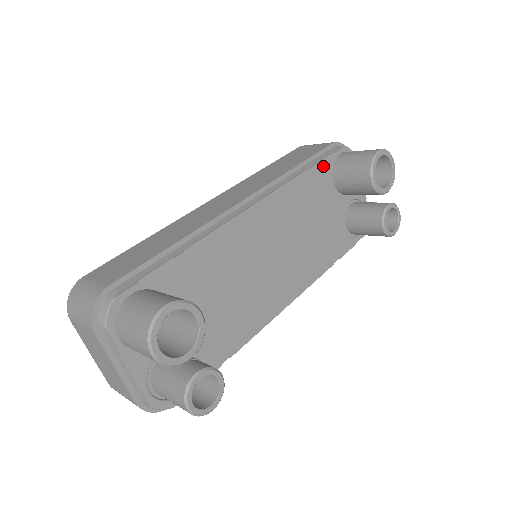
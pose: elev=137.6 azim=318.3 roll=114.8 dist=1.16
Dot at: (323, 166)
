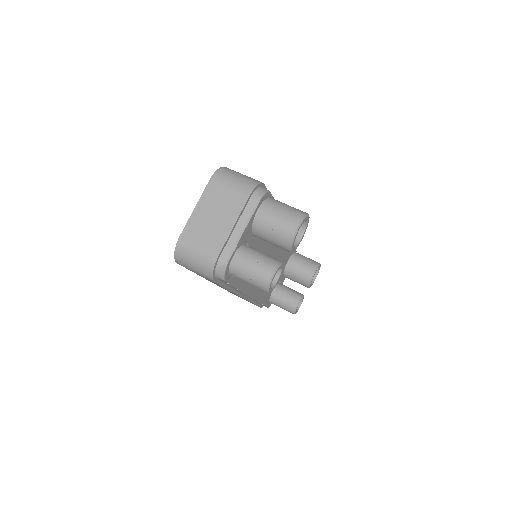
Dot at: occluded
